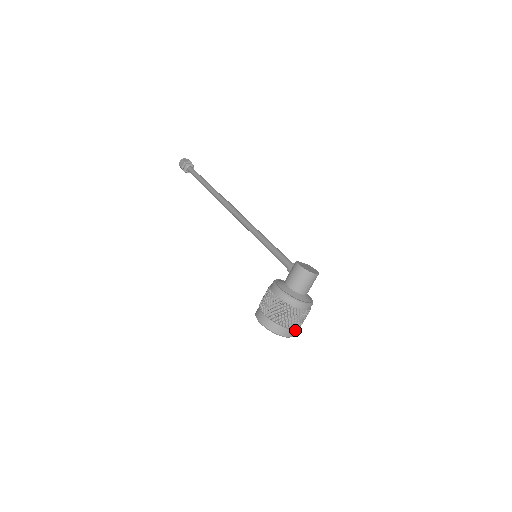
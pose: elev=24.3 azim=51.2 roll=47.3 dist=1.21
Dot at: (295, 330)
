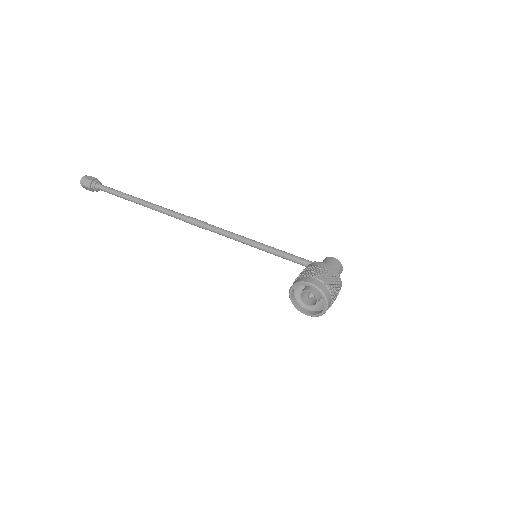
Dot at: (328, 308)
